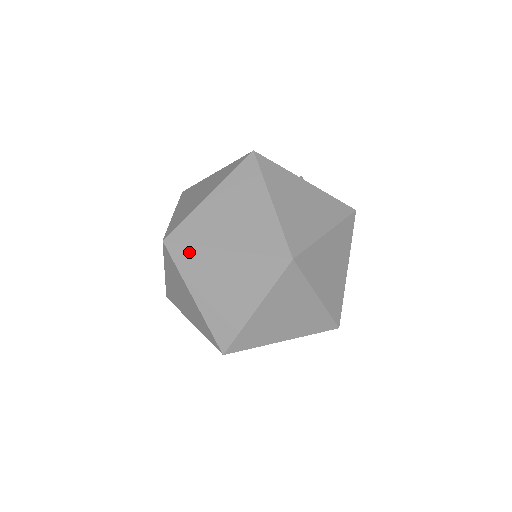
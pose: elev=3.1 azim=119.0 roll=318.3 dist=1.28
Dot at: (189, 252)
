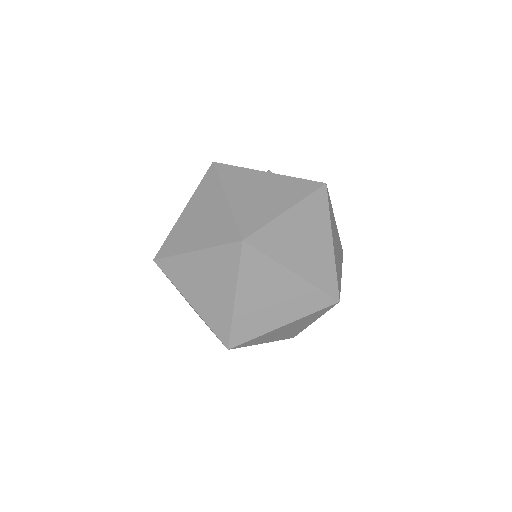
Dot at: (172, 263)
